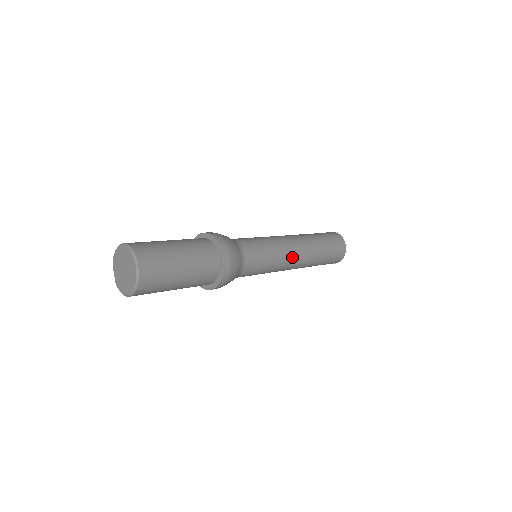
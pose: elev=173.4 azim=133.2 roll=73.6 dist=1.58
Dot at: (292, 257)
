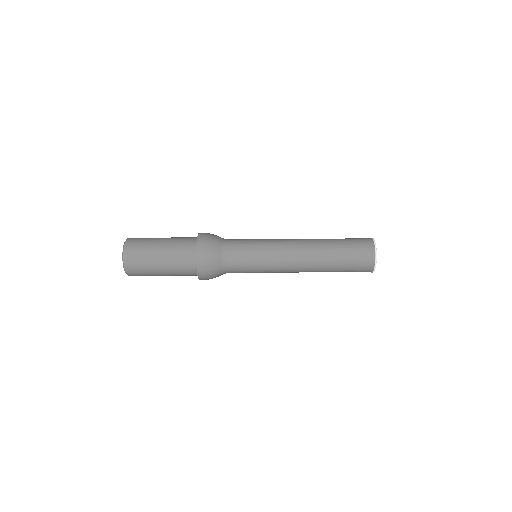
Dot at: (288, 262)
